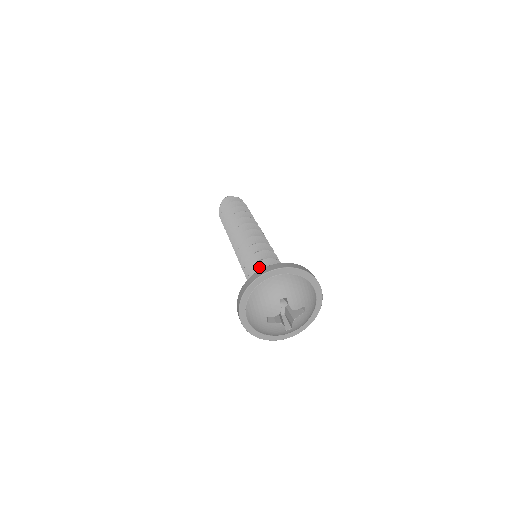
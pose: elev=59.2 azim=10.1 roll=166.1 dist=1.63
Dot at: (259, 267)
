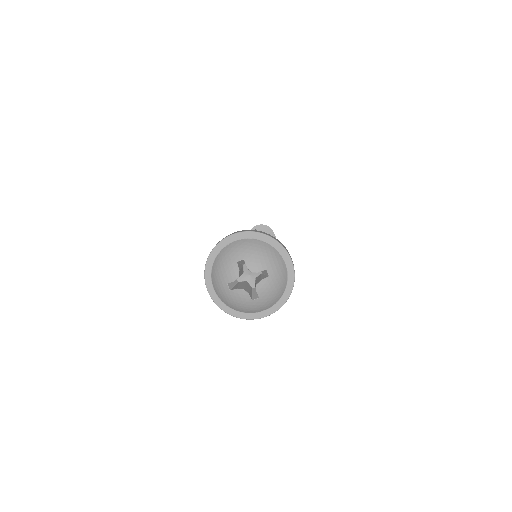
Dot at: occluded
